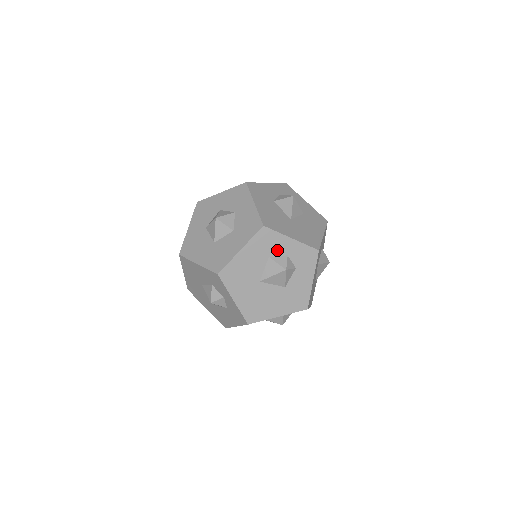
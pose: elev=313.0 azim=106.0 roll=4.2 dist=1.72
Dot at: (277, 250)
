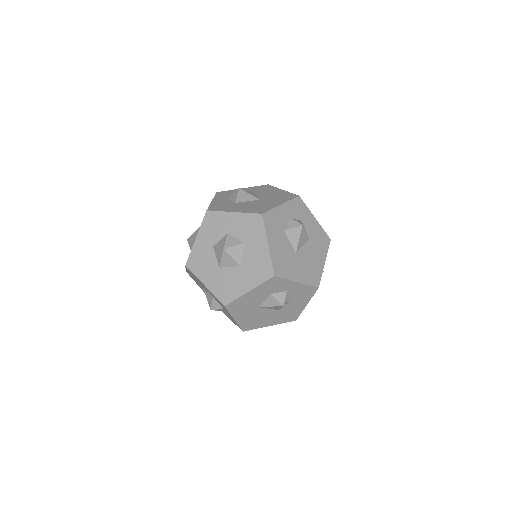
Dot at: (283, 221)
